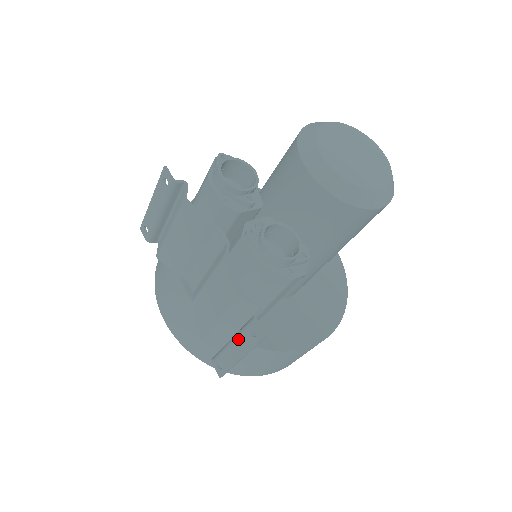
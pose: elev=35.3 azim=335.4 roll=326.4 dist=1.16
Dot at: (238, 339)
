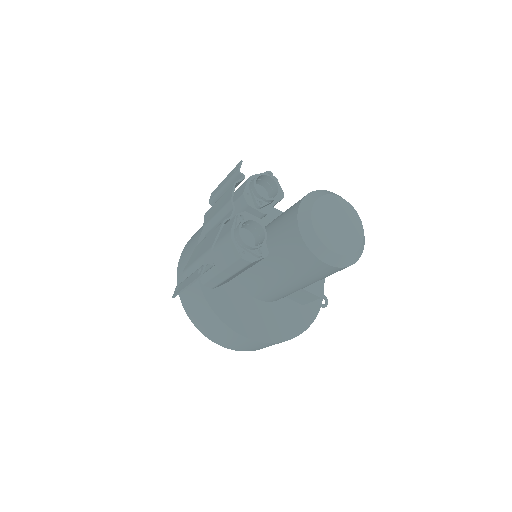
Dot at: (193, 274)
